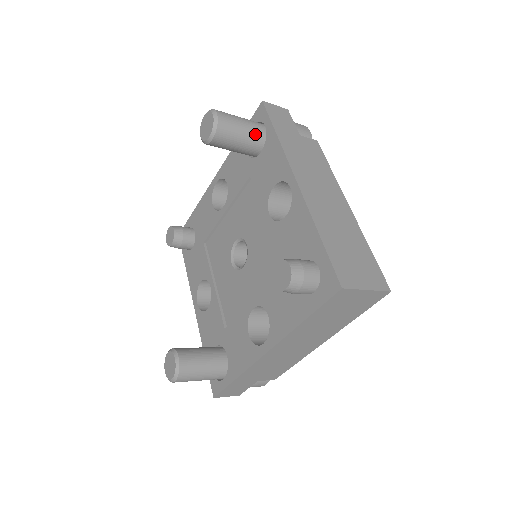
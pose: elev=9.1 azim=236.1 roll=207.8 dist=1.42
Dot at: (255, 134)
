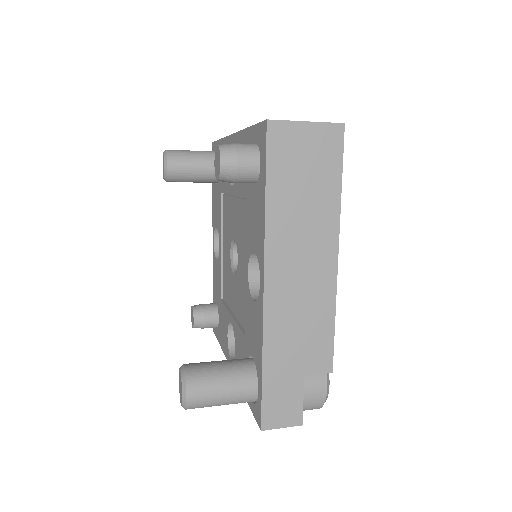
Dot at: (207, 154)
